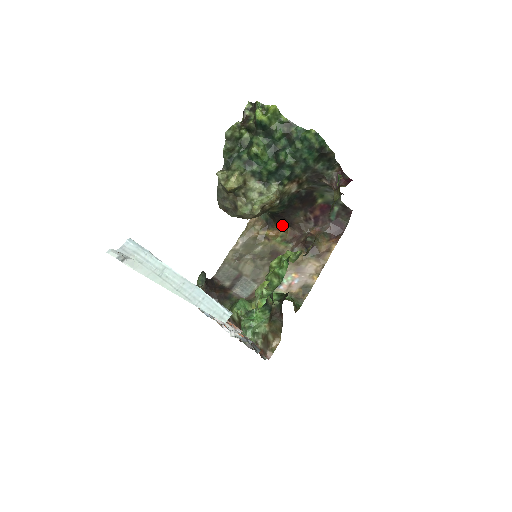
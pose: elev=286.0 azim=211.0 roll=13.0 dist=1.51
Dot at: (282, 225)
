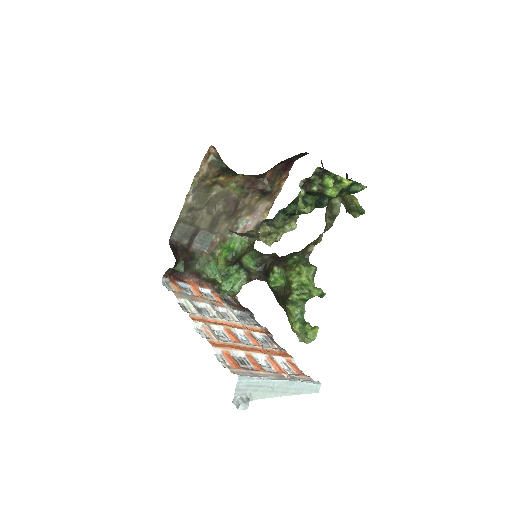
Dot at: (240, 174)
